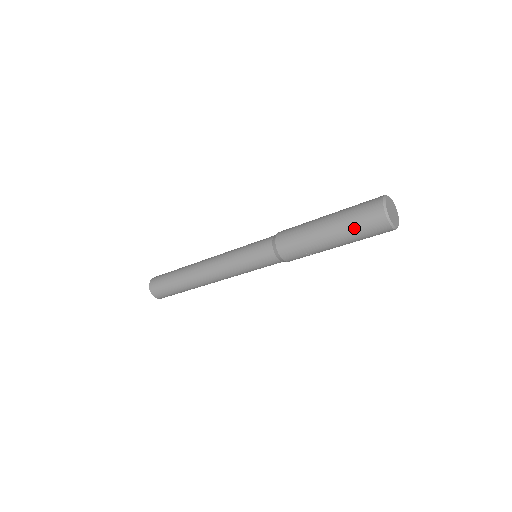
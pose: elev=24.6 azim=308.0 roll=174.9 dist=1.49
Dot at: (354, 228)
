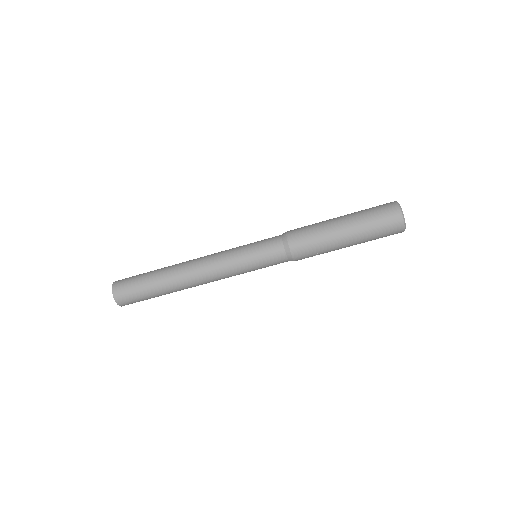
Dot at: (373, 230)
